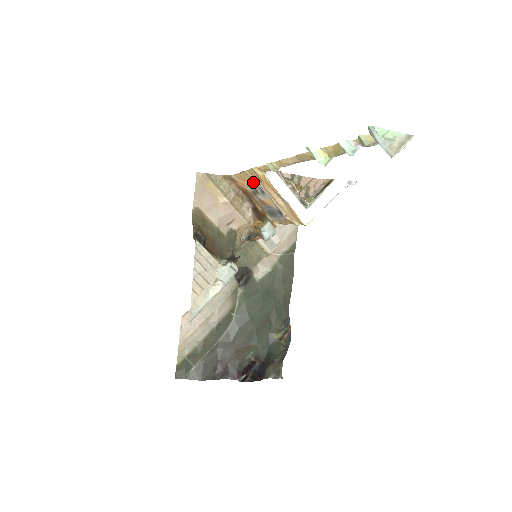
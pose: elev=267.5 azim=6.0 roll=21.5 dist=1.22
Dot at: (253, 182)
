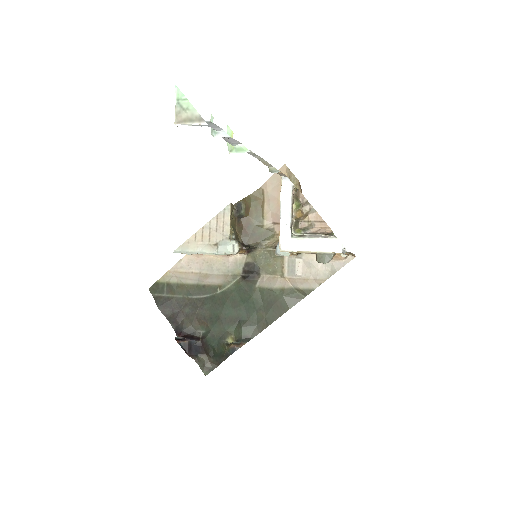
Dot at: occluded
